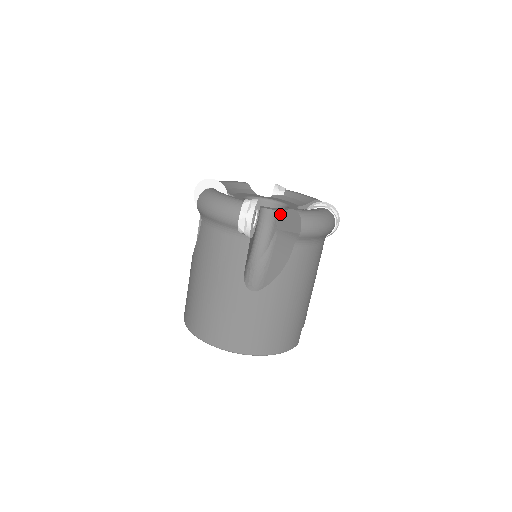
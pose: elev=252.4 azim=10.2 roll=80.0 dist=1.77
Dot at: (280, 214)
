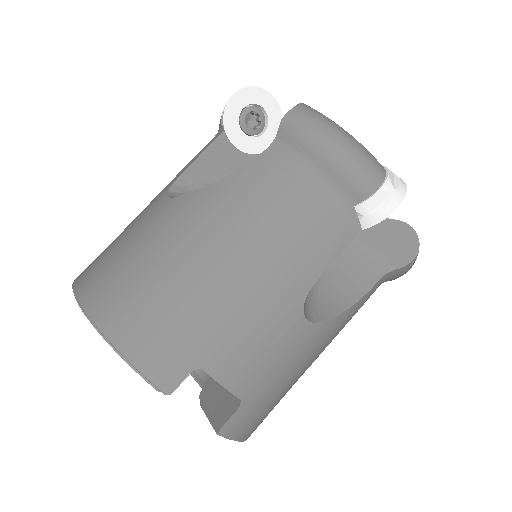
Dot at: occluded
